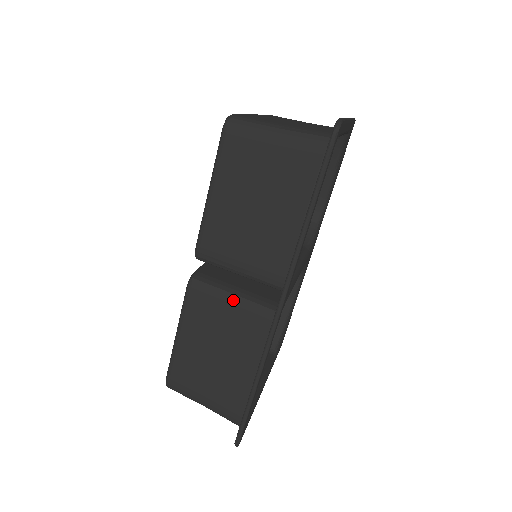
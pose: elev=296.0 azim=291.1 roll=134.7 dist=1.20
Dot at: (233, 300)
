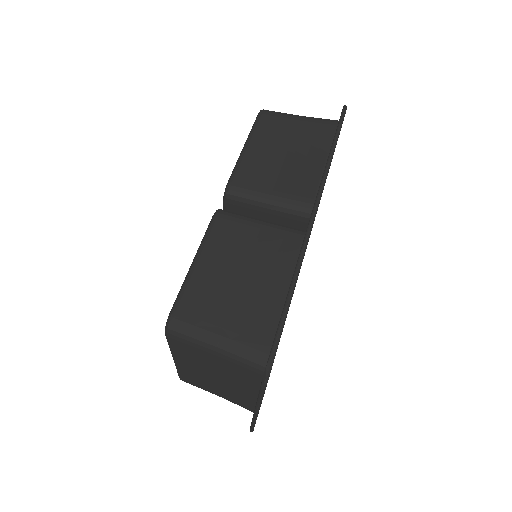
Dot at: (262, 222)
